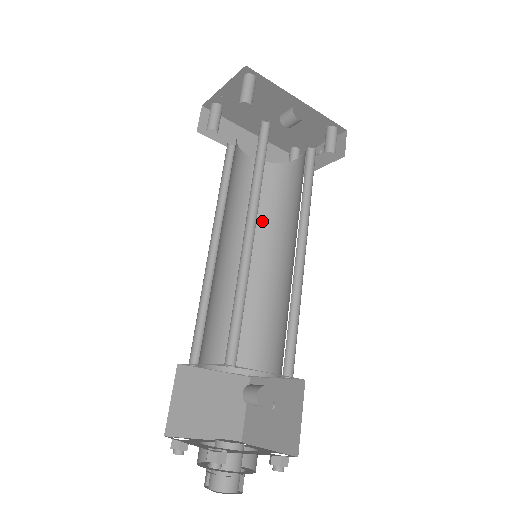
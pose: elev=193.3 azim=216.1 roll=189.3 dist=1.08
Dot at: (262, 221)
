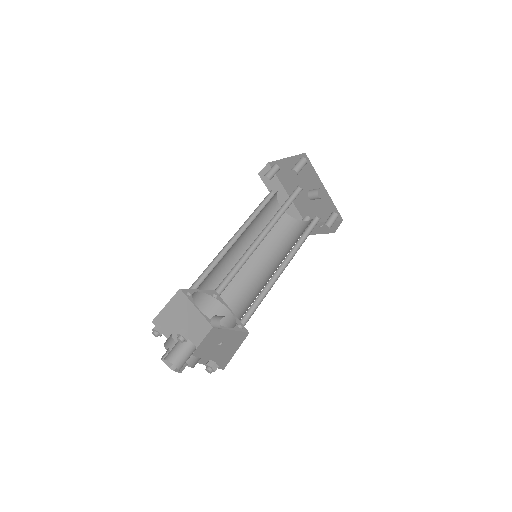
Dot at: (268, 244)
